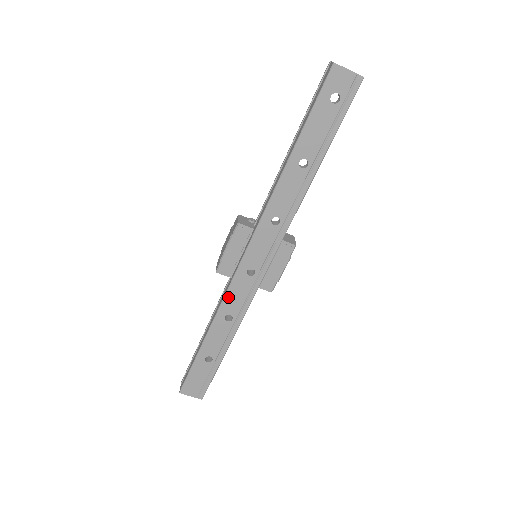
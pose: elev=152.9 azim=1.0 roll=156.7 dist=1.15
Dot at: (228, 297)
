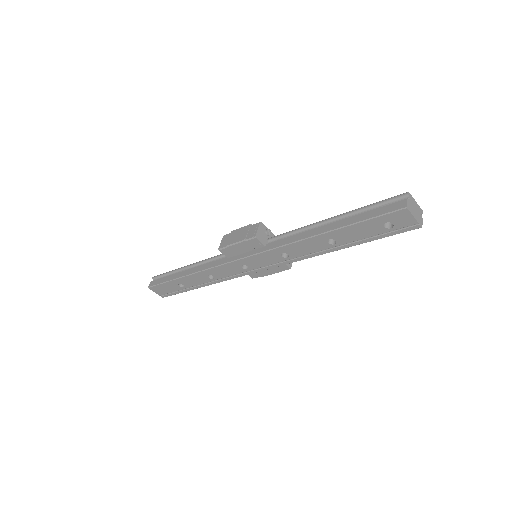
Dot at: (218, 268)
